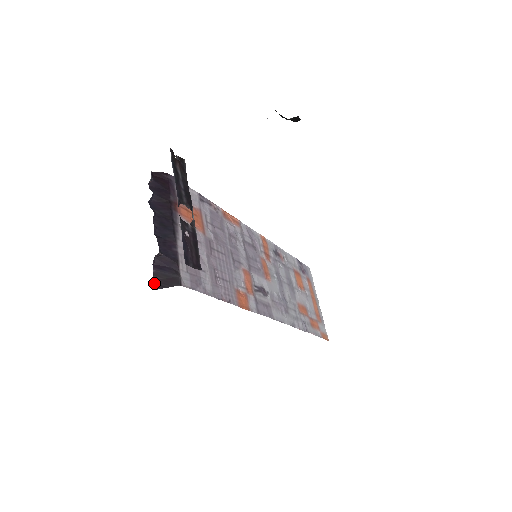
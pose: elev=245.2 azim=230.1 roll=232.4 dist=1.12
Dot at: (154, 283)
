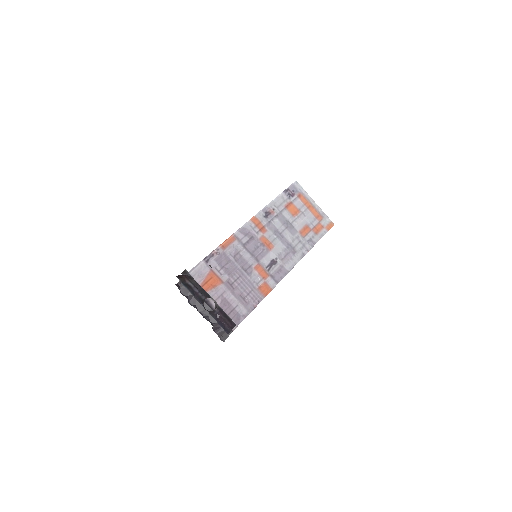
Dot at: (221, 340)
